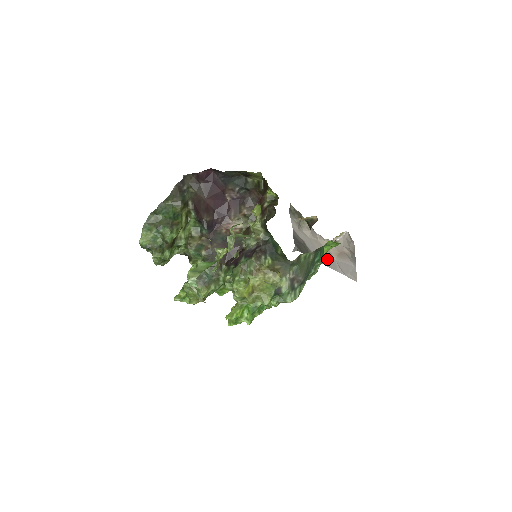
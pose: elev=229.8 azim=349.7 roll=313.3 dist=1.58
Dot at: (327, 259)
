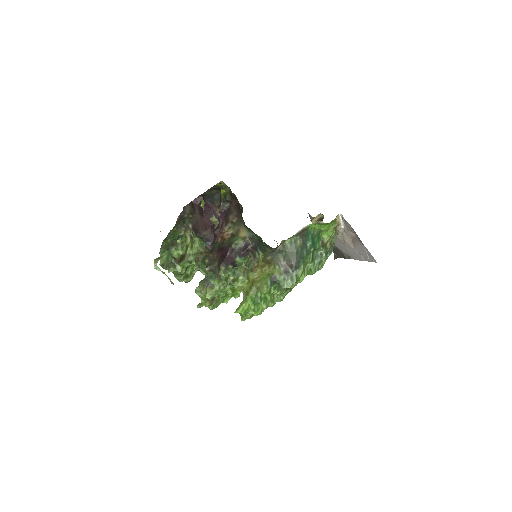
Dot at: (351, 252)
